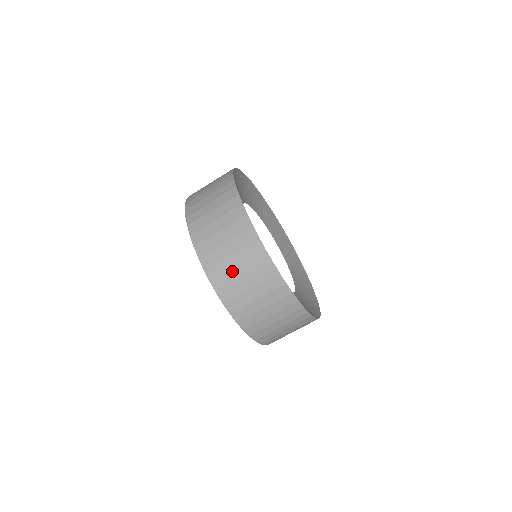
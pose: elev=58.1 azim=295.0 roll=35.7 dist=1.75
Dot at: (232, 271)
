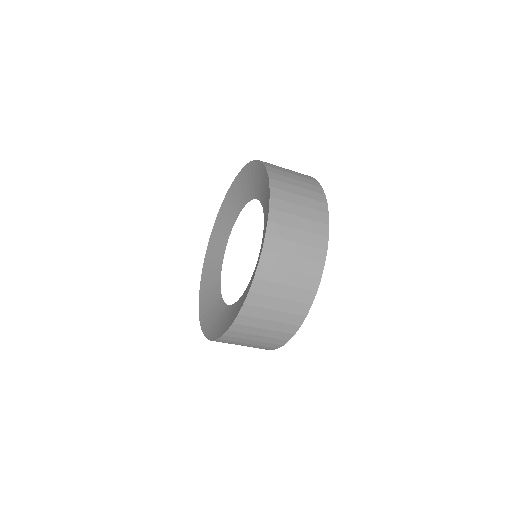
Dot at: (268, 310)
